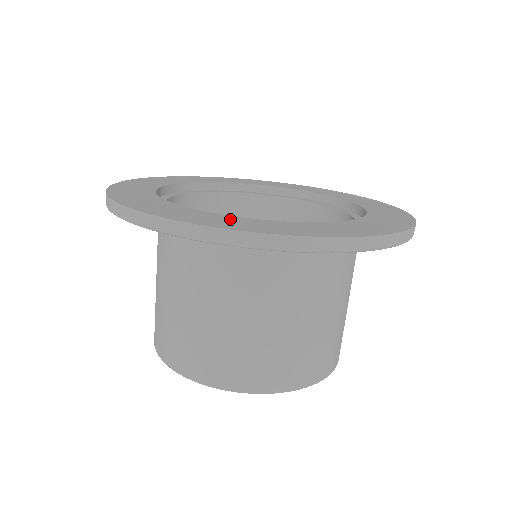
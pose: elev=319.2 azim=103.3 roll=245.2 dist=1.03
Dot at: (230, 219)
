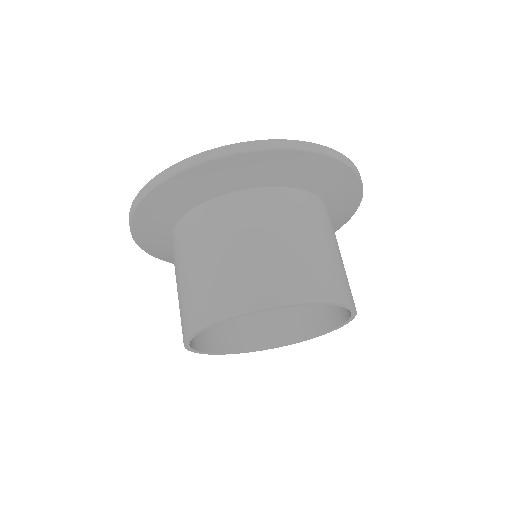
Dot at: occluded
